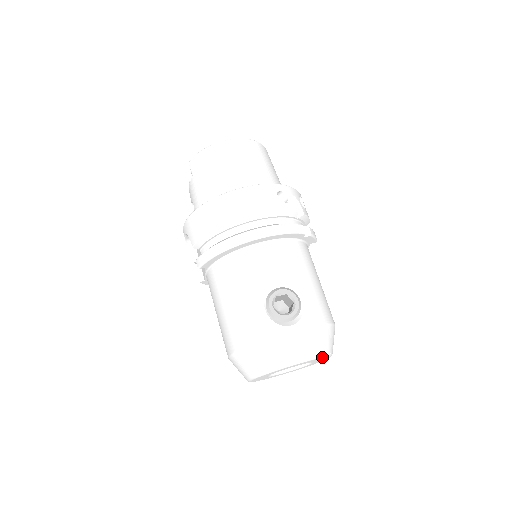
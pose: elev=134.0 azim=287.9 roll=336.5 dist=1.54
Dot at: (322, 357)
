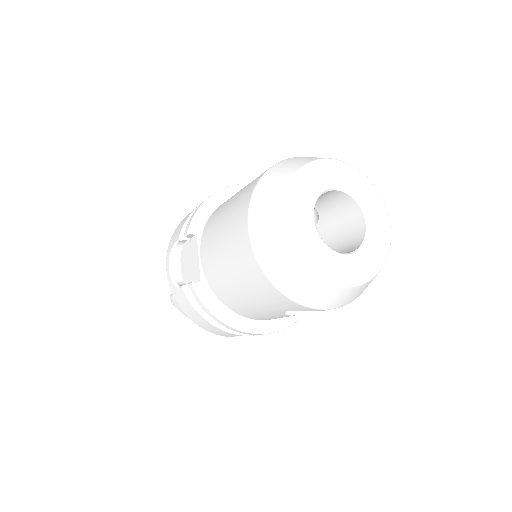
Dot at: (363, 176)
